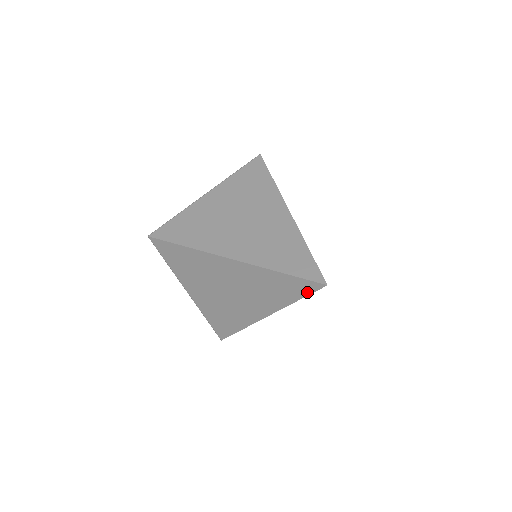
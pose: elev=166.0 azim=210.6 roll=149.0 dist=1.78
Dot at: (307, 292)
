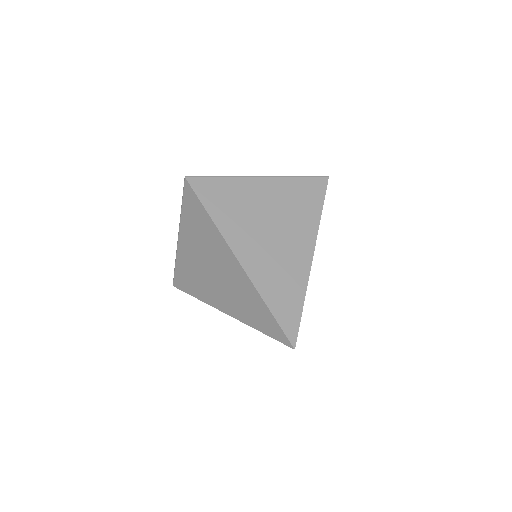
Dot at: occluded
